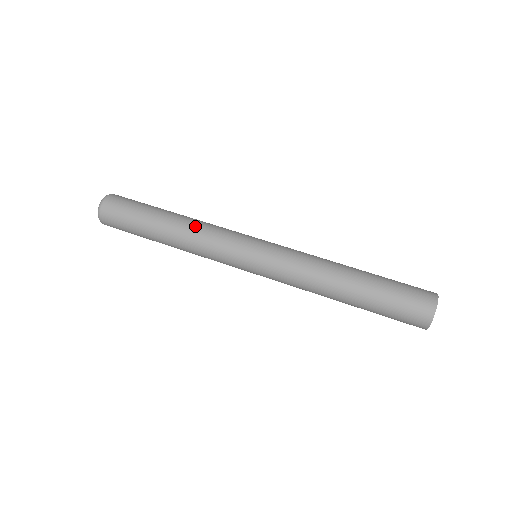
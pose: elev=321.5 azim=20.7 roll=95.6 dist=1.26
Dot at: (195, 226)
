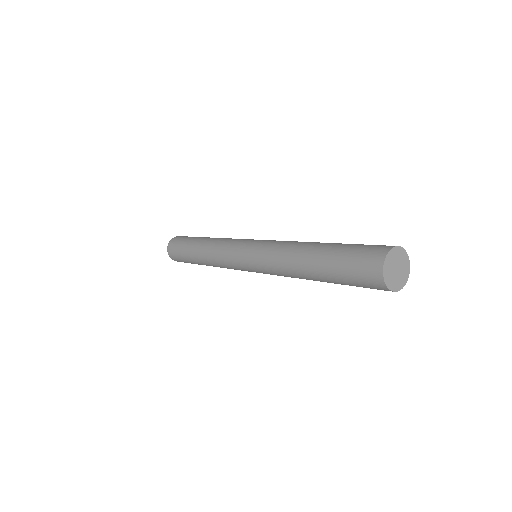
Dot at: (209, 256)
